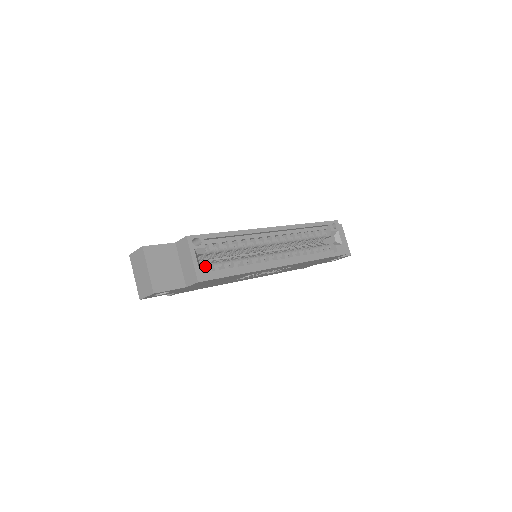
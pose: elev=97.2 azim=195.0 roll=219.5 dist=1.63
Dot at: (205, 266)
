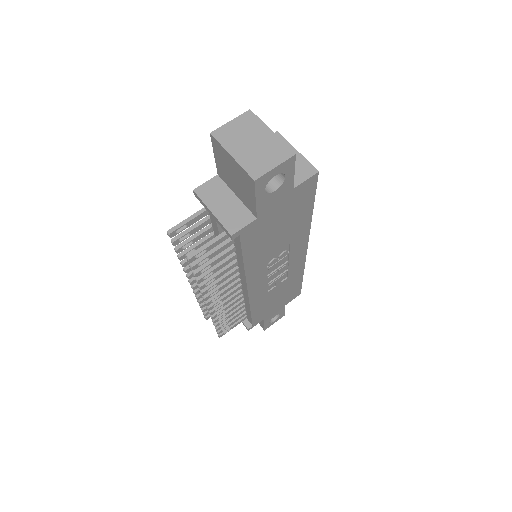
Dot at: occluded
